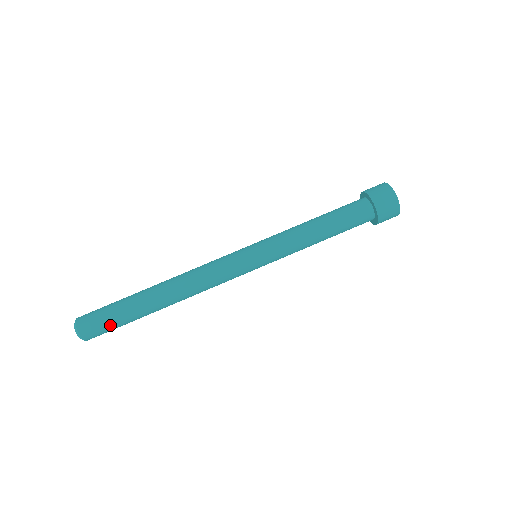
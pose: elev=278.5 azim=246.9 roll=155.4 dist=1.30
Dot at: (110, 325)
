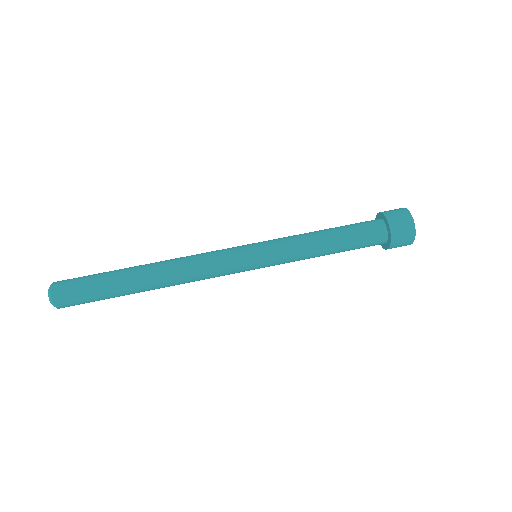
Dot at: (88, 299)
